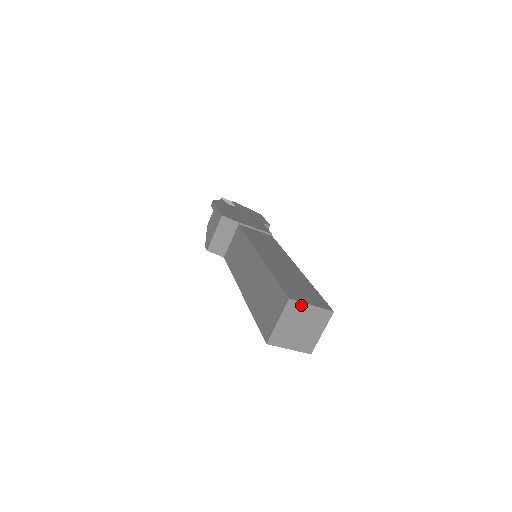
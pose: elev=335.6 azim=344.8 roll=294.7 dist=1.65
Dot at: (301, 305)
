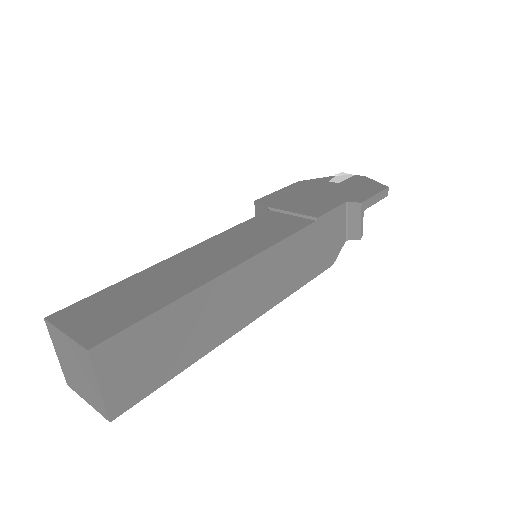
Dot at: (57, 331)
